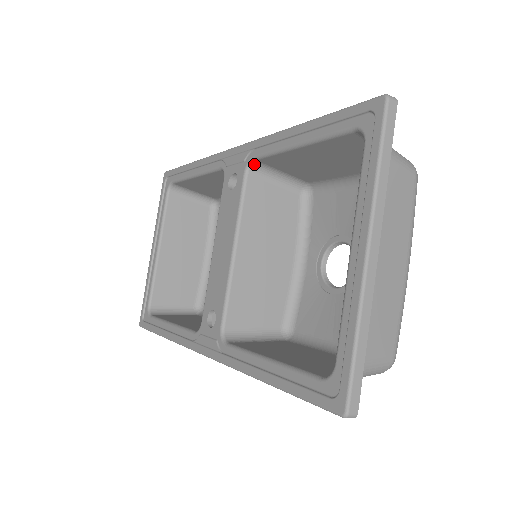
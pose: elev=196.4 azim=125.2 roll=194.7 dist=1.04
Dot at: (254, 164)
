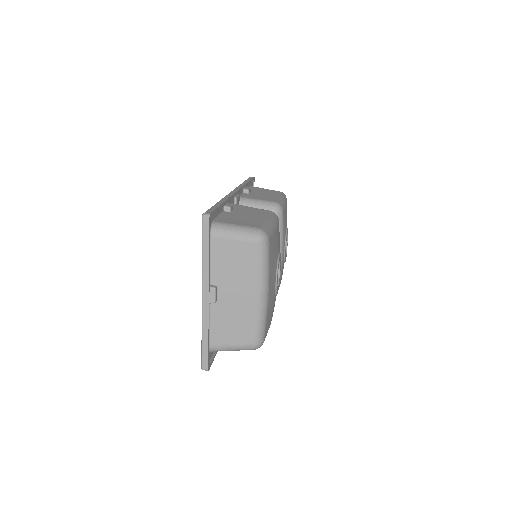
Dot at: occluded
